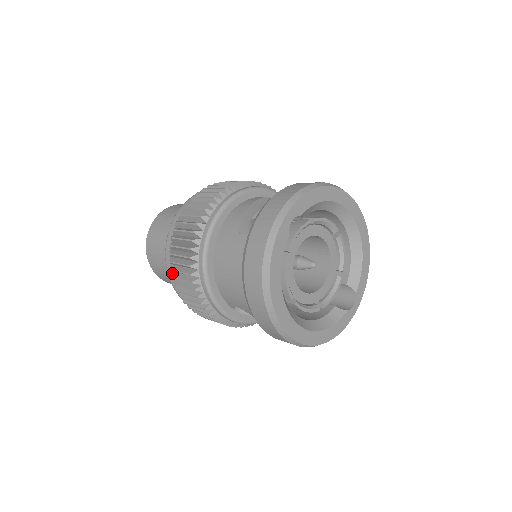
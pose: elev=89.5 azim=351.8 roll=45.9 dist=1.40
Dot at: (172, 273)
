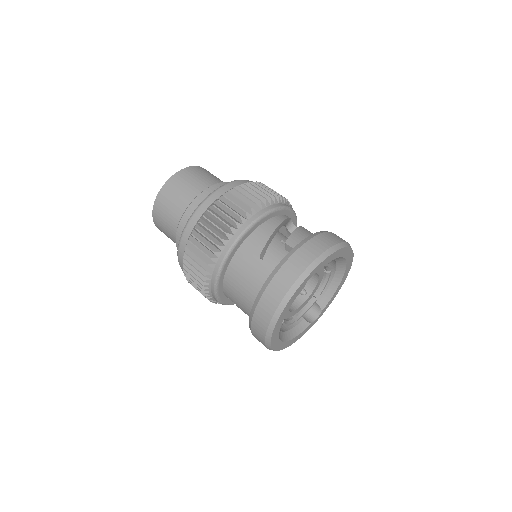
Dot at: (184, 254)
